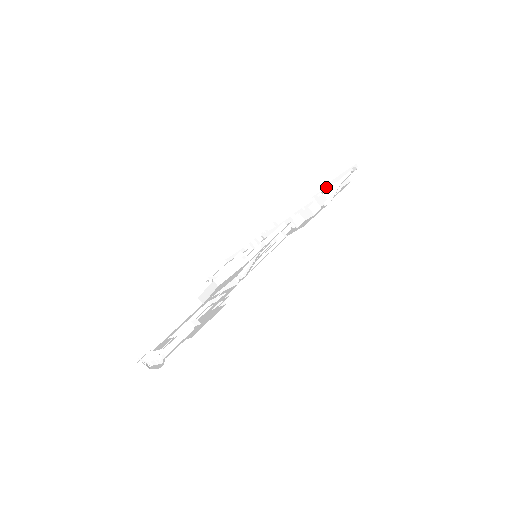
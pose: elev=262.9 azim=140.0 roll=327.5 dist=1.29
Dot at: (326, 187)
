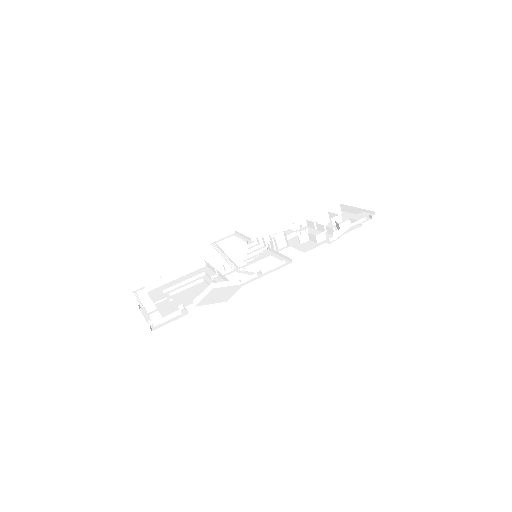
Dot at: (345, 206)
